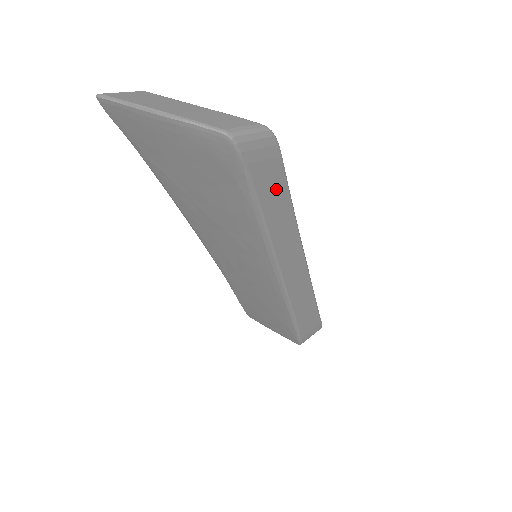
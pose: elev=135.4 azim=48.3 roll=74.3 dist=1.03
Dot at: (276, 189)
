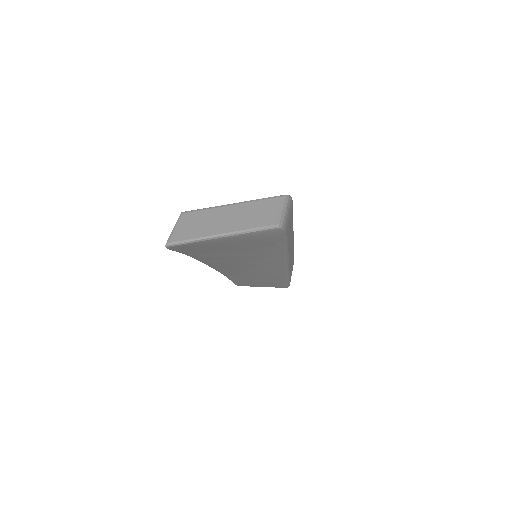
Dot at: (291, 224)
